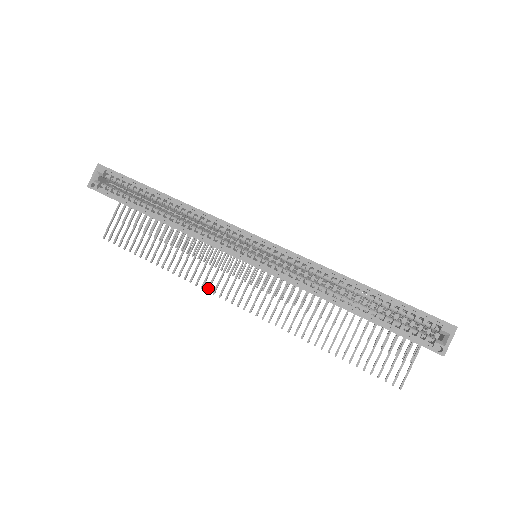
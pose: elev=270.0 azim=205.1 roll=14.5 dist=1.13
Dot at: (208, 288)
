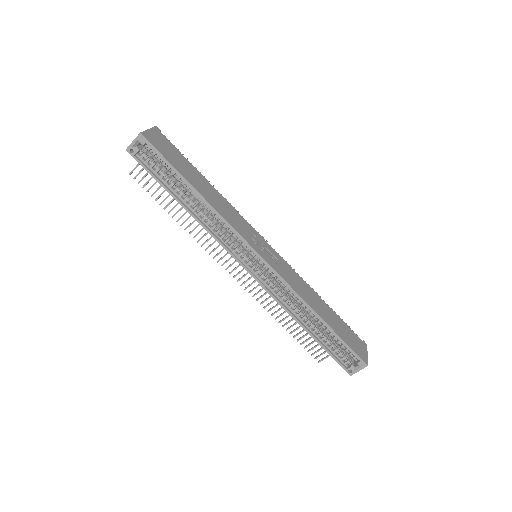
Dot at: (210, 252)
